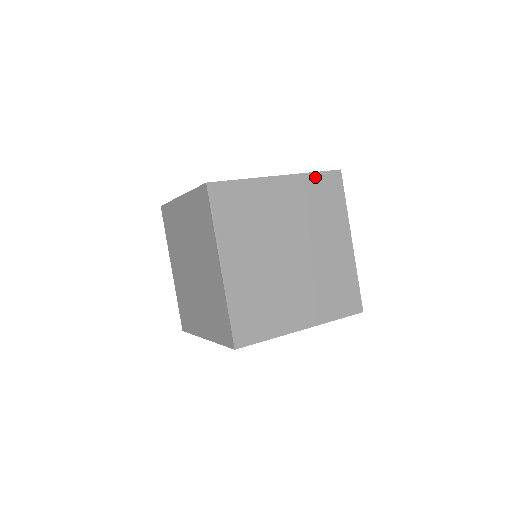
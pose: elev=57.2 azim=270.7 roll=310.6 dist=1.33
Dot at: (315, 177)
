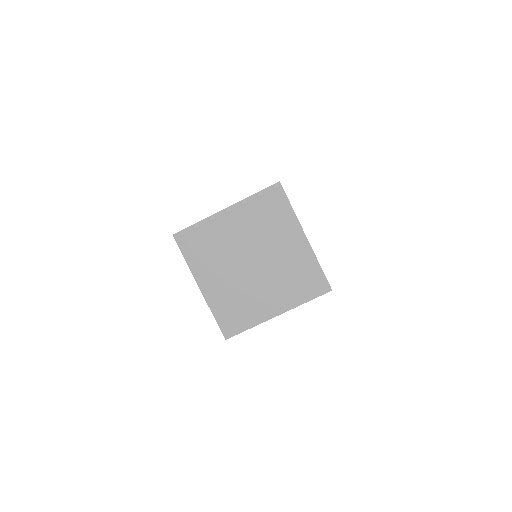
Dot at: (308, 301)
